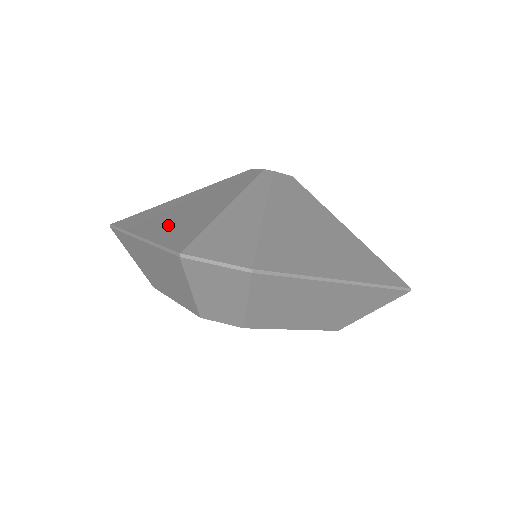
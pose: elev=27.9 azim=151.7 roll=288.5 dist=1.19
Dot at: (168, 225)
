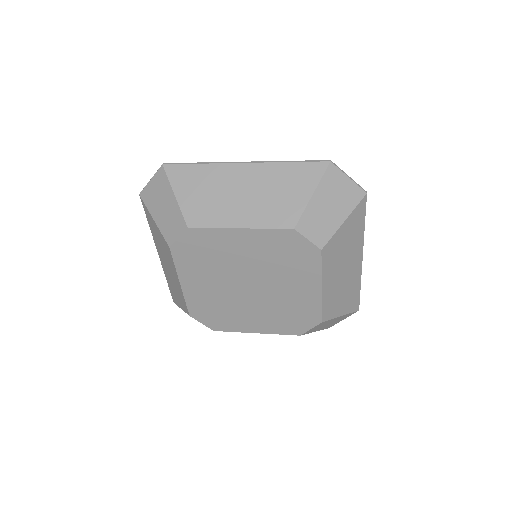
Dot at: occluded
